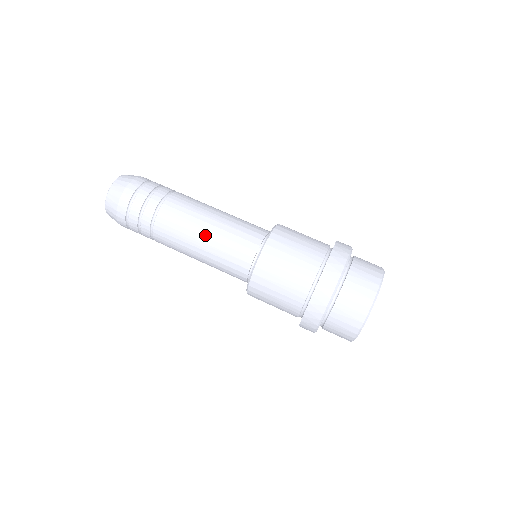
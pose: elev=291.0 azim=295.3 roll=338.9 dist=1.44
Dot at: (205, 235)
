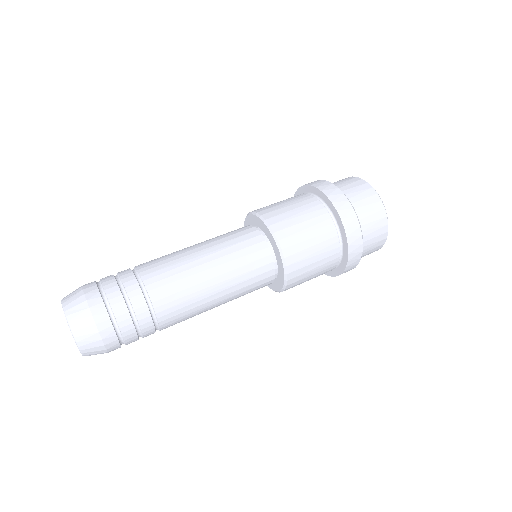
Dot at: (214, 275)
